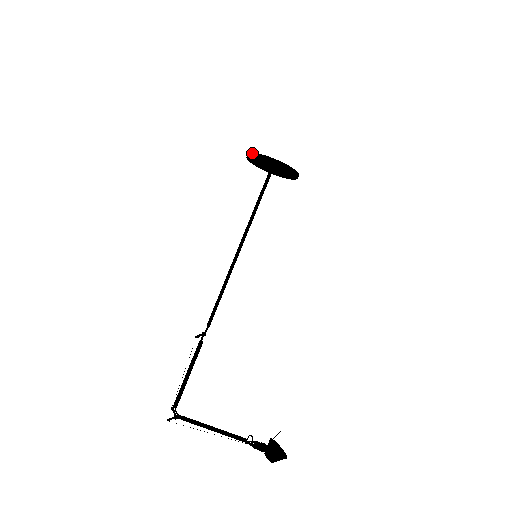
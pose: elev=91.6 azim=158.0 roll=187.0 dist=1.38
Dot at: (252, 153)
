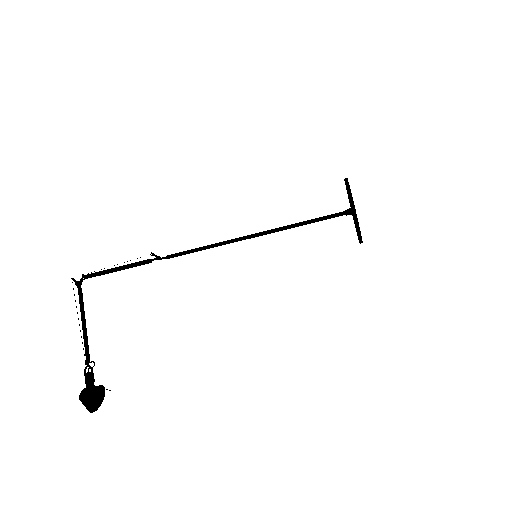
Dot at: (347, 178)
